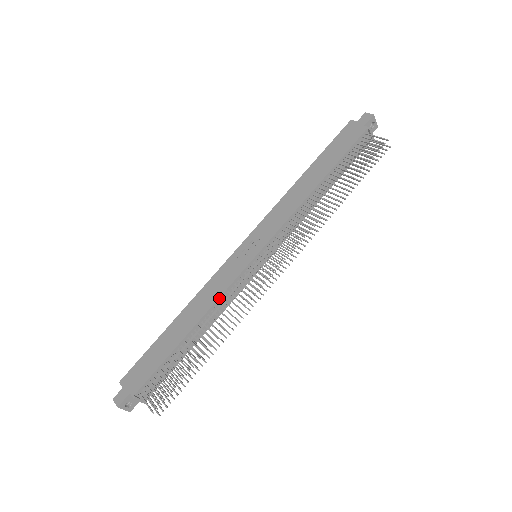
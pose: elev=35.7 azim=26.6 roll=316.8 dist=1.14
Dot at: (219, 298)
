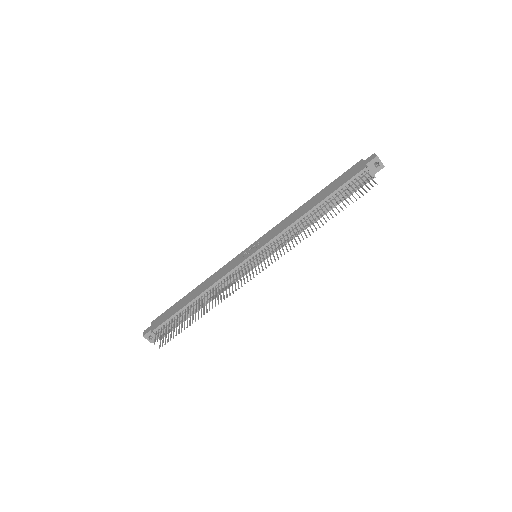
Dot at: (219, 280)
